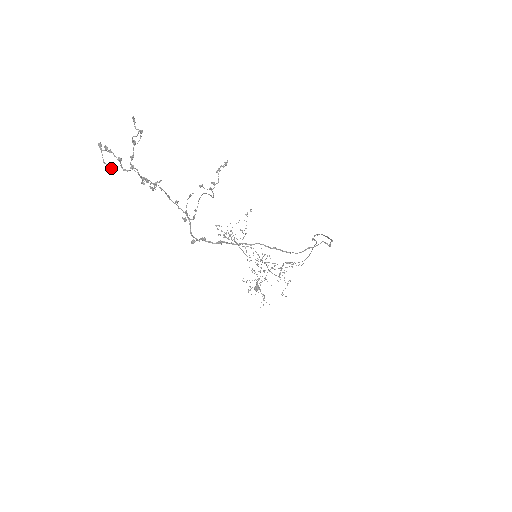
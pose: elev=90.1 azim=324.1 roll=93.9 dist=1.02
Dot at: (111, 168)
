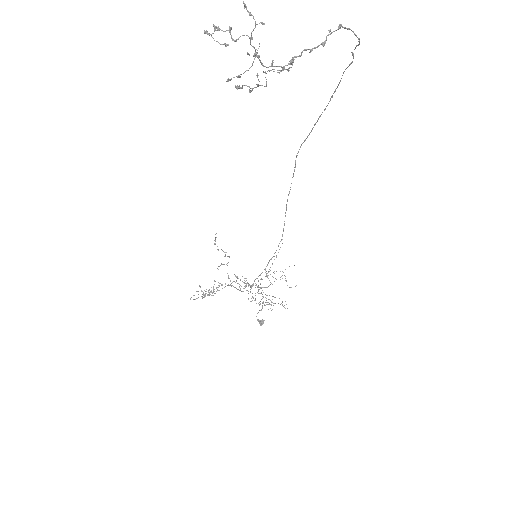
Dot at: (226, 46)
